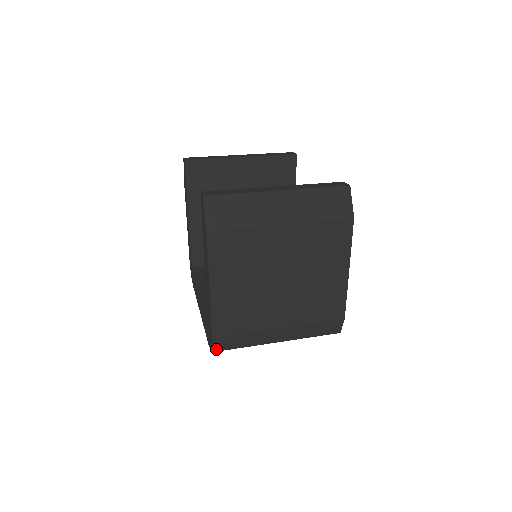
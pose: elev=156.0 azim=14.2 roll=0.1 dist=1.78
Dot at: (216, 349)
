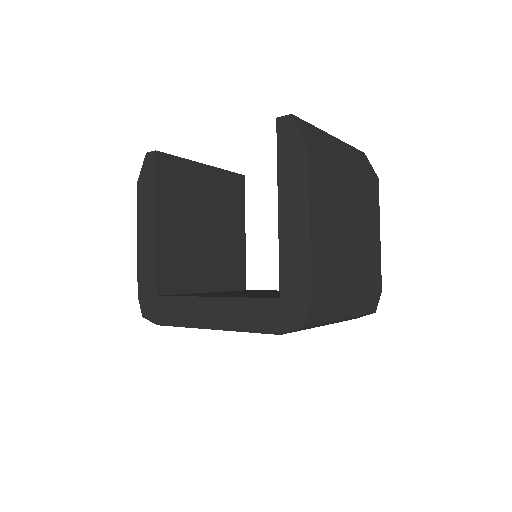
Dot at: (308, 321)
